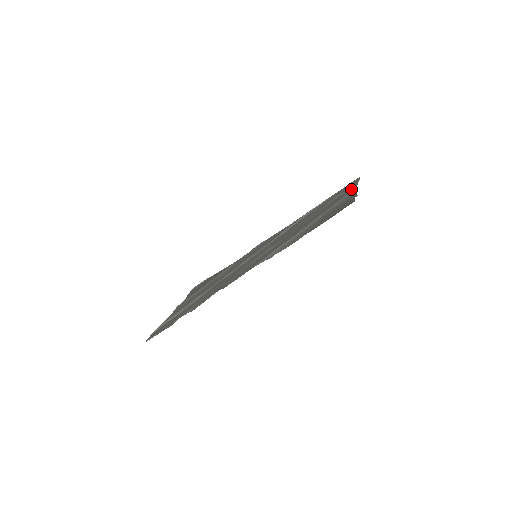
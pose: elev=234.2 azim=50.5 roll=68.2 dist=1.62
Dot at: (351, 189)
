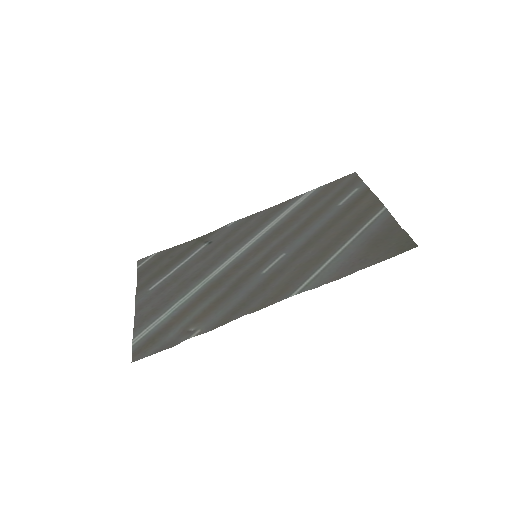
Dot at: (373, 203)
